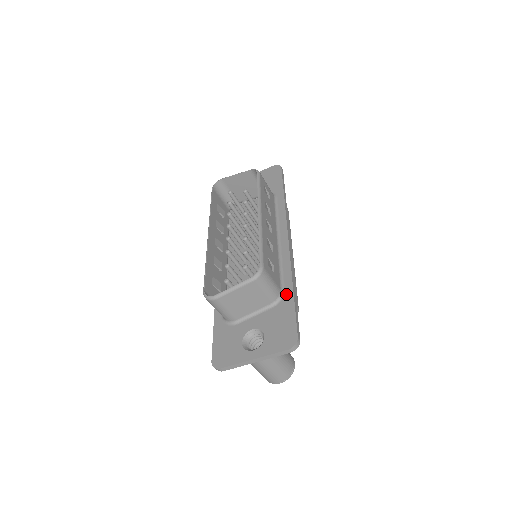
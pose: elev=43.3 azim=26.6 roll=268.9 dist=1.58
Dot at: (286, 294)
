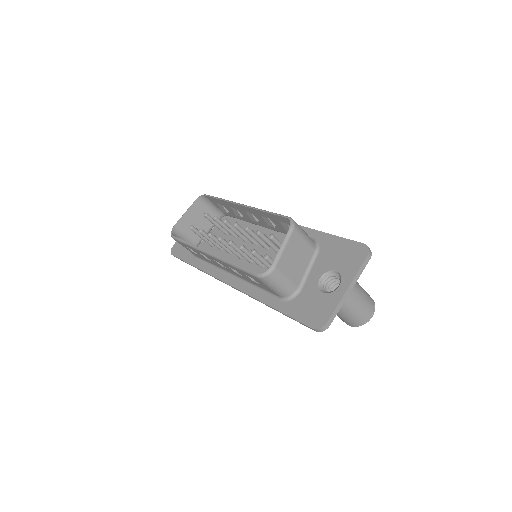
Dot at: (318, 238)
